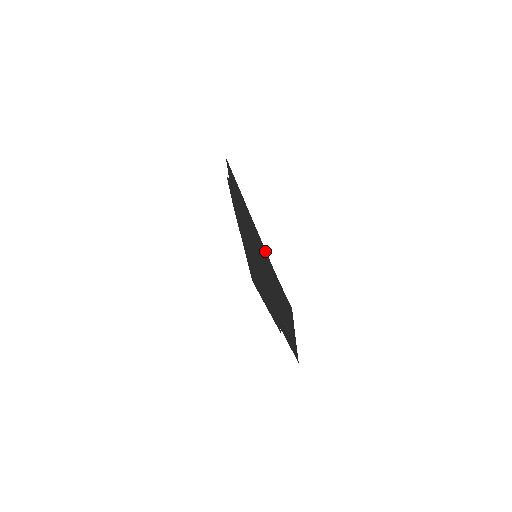
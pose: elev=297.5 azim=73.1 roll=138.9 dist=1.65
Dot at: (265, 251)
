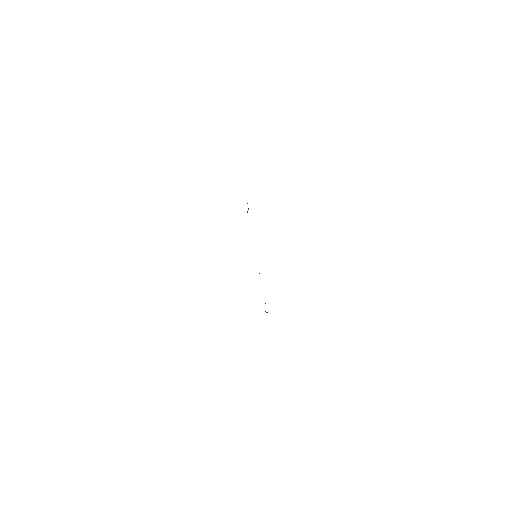
Dot at: occluded
